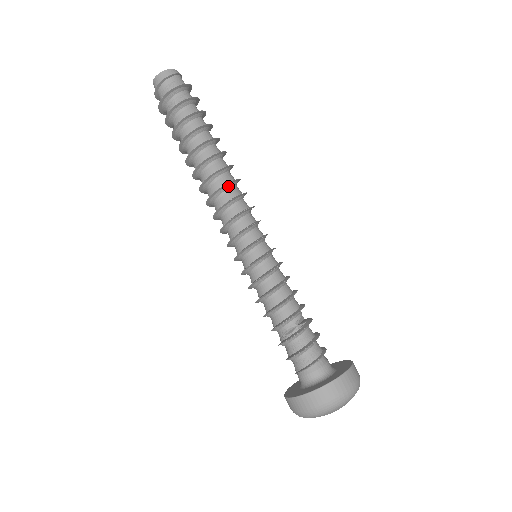
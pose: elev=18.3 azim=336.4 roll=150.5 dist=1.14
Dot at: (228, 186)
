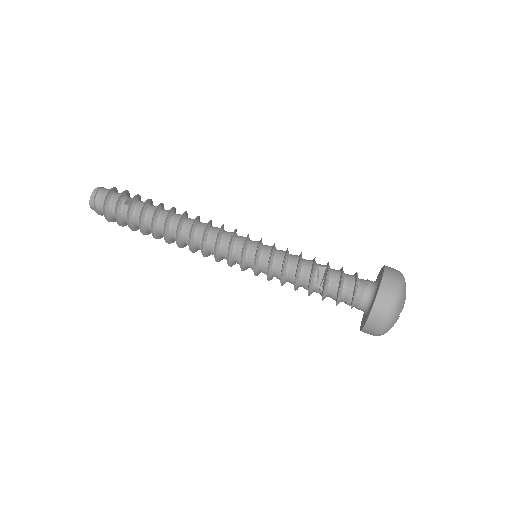
Dot at: (191, 240)
